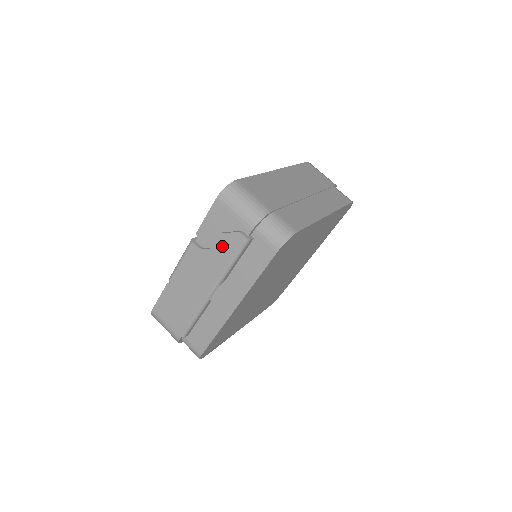
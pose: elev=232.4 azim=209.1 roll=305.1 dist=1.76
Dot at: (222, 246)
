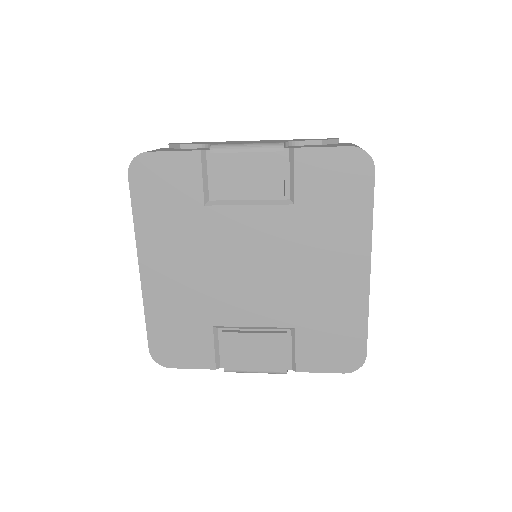
Dot at: occluded
